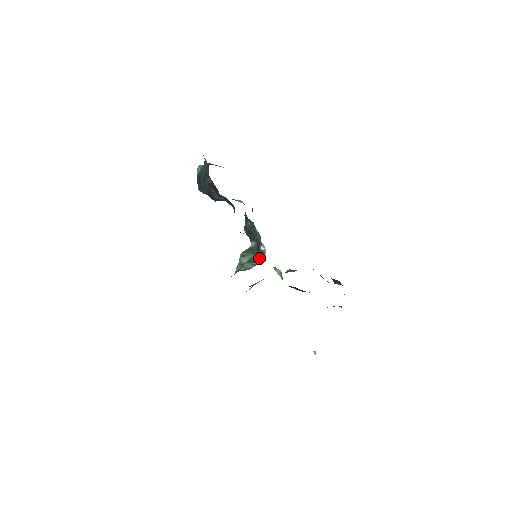
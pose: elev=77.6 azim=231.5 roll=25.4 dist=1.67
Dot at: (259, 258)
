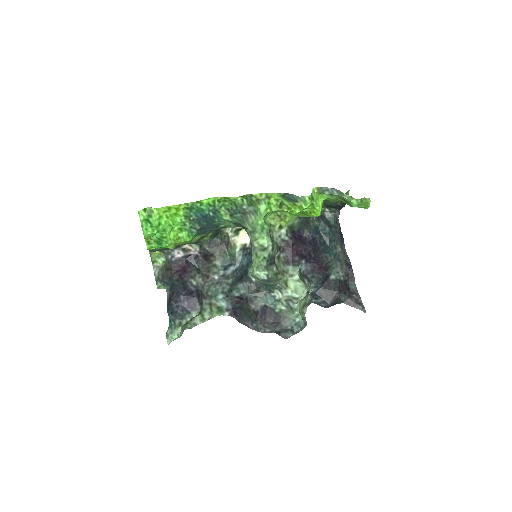
Dot at: occluded
